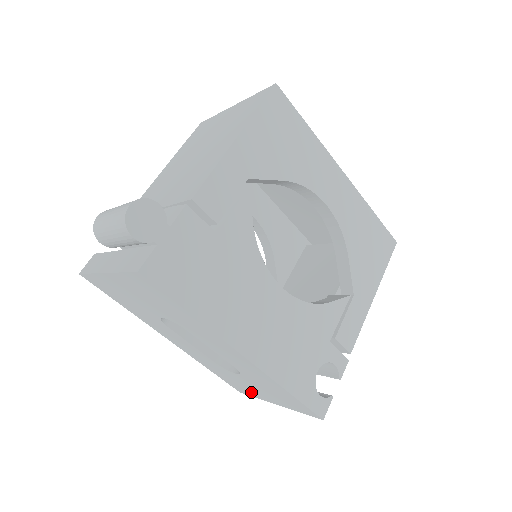
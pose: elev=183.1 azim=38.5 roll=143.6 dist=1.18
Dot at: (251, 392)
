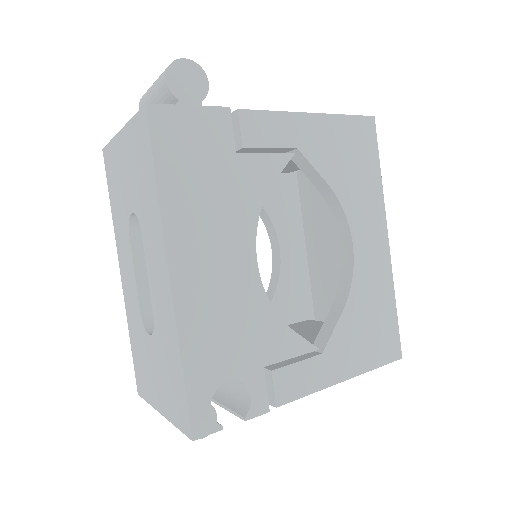
Dot at: (148, 387)
